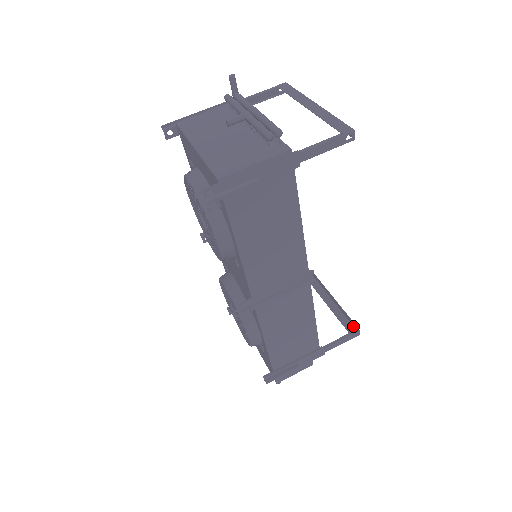
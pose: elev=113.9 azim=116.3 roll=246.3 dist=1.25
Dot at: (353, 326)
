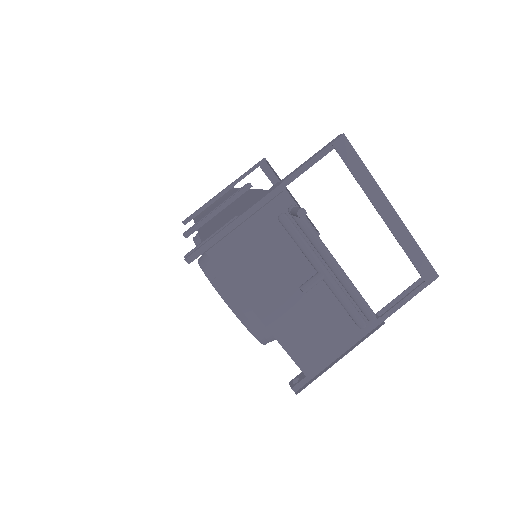
Dot at: (312, 225)
